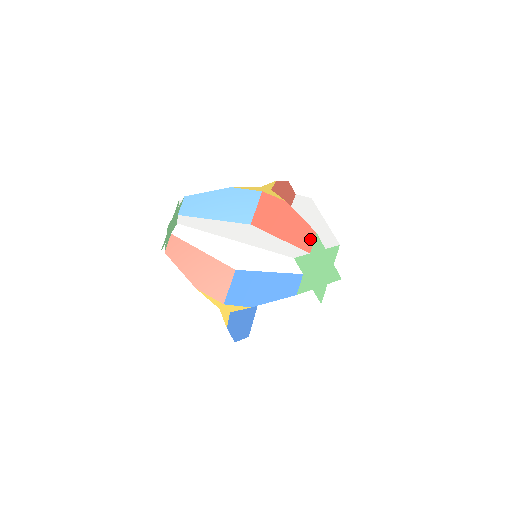
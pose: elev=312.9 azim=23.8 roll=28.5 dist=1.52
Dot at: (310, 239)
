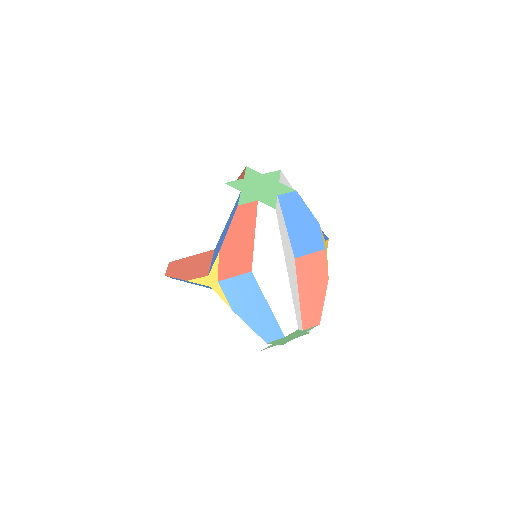
Dot at: occluded
